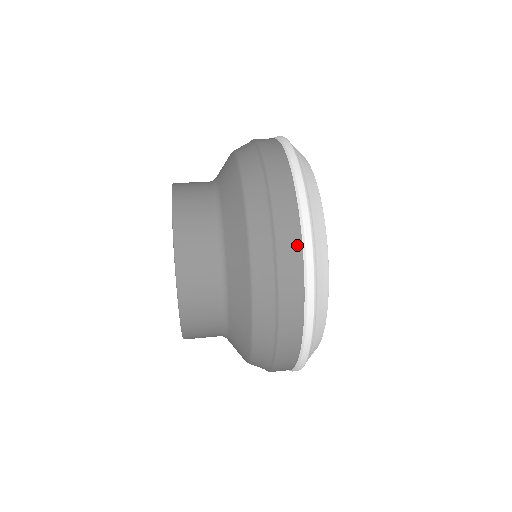
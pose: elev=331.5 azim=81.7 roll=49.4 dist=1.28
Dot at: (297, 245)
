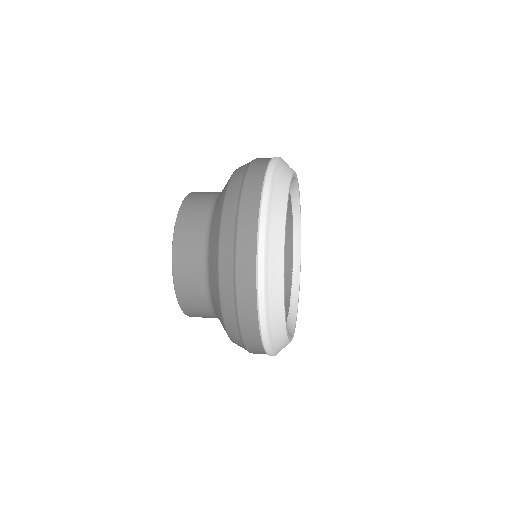
Dot at: occluded
